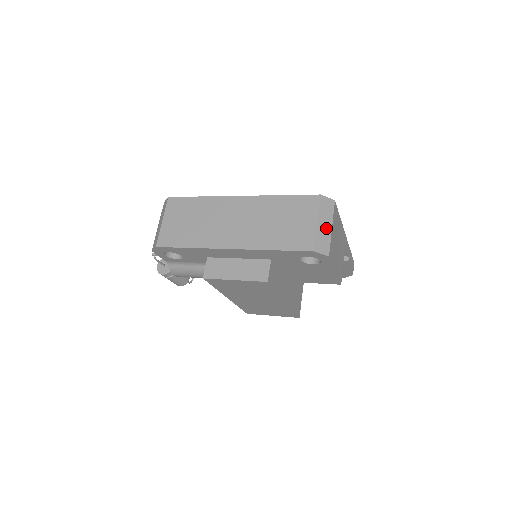
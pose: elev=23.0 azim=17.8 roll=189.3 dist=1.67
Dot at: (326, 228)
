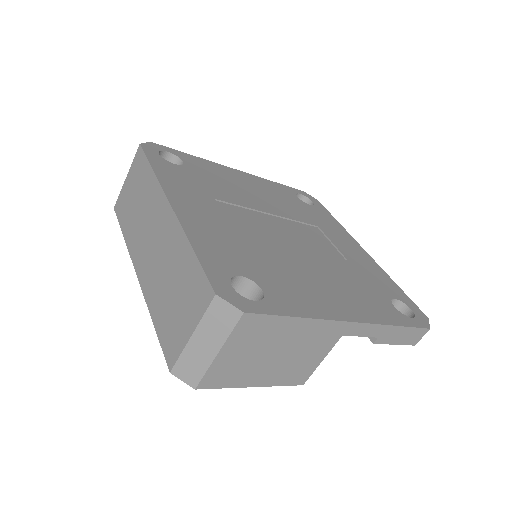
Dot at: (206, 349)
